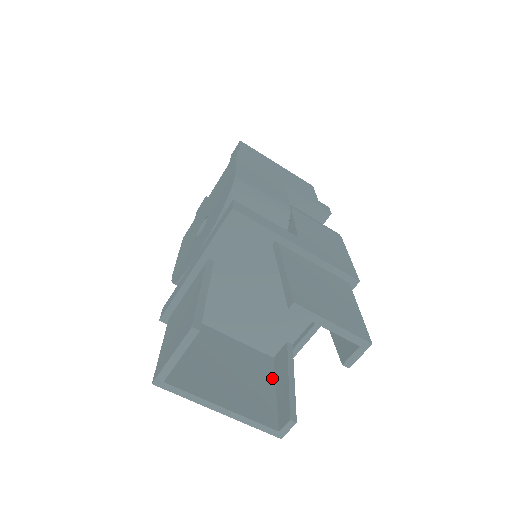
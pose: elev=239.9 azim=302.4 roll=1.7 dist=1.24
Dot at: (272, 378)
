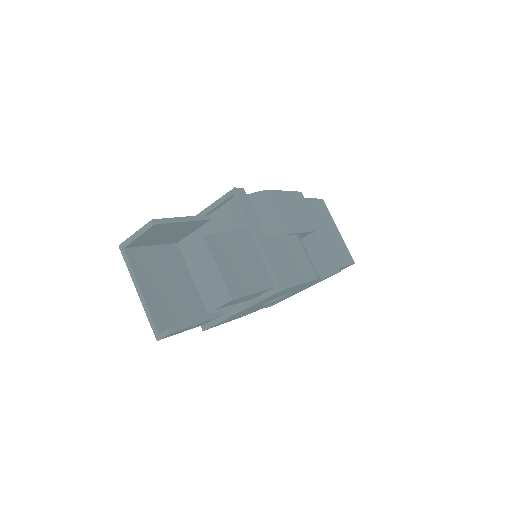
Dot at: (192, 319)
